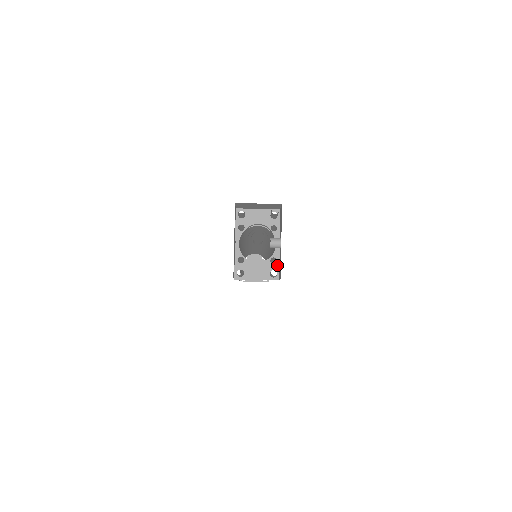
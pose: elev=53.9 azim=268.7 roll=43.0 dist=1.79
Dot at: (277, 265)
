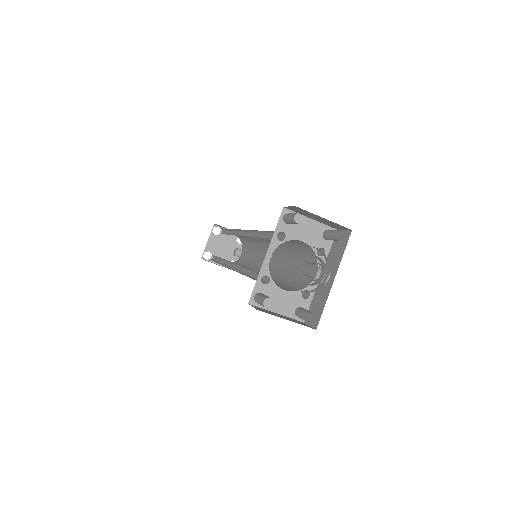
Dot at: (308, 302)
